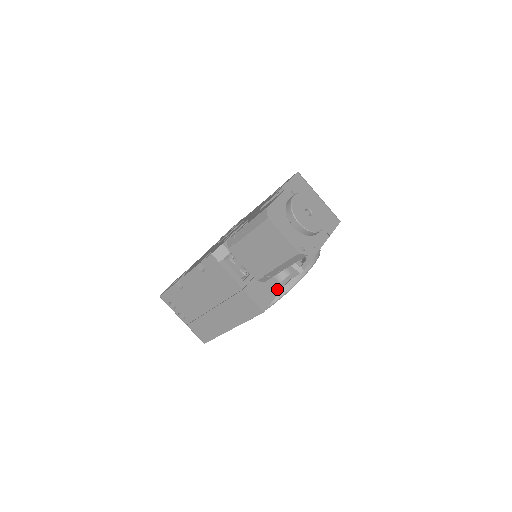
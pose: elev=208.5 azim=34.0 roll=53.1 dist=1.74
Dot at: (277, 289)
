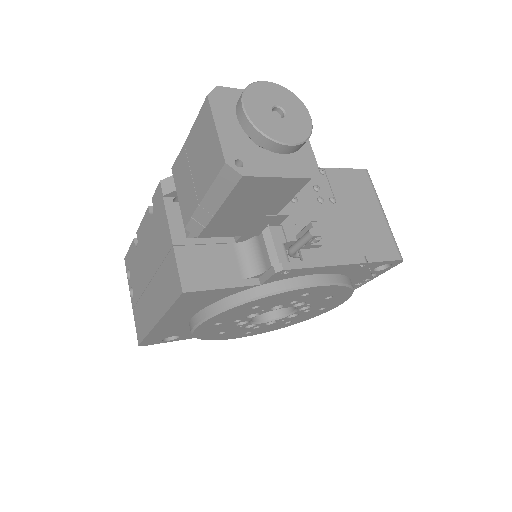
Dot at: (232, 282)
